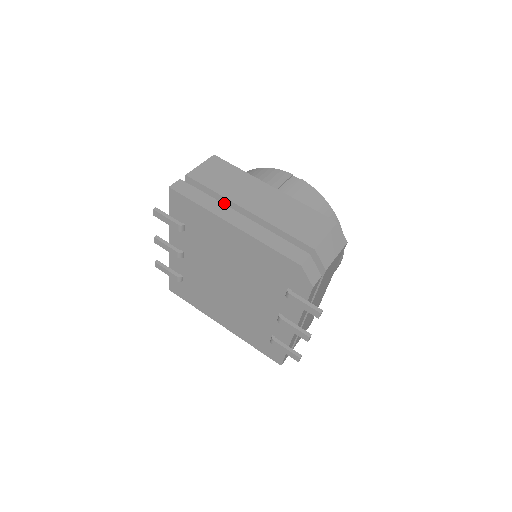
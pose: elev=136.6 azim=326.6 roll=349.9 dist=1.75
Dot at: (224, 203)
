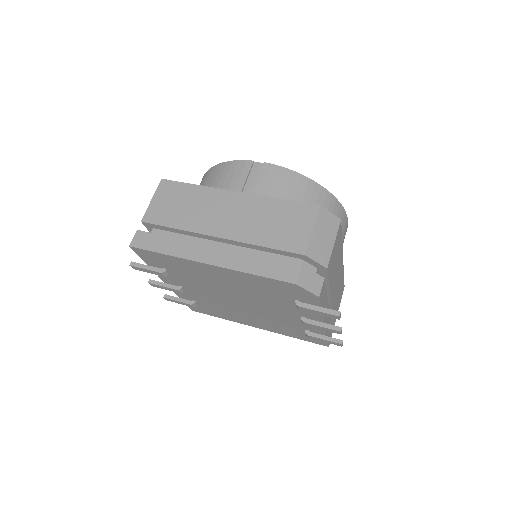
Dot at: (192, 236)
